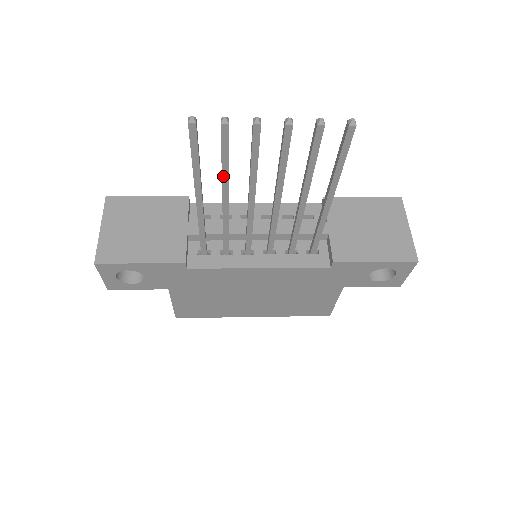
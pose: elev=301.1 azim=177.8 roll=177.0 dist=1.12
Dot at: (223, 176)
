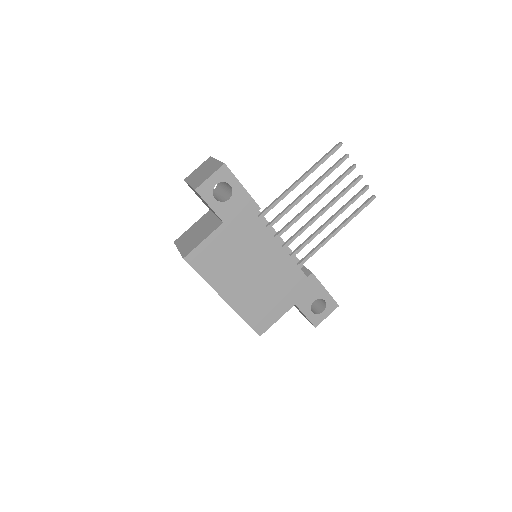
Dot at: (322, 177)
